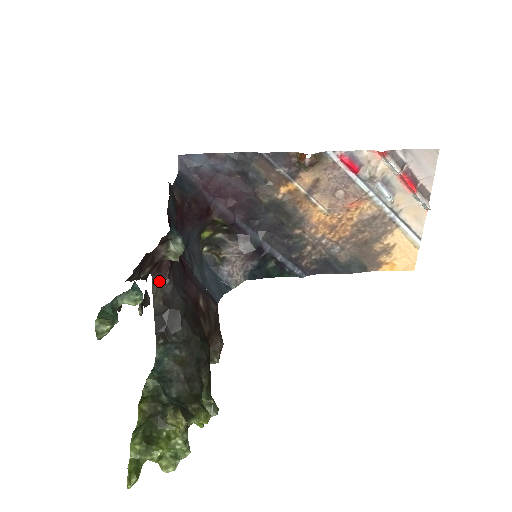
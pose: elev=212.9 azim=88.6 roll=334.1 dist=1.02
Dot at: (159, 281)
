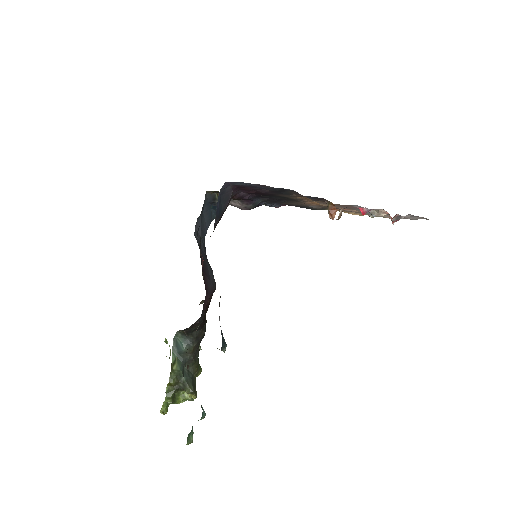
Dot at: occluded
